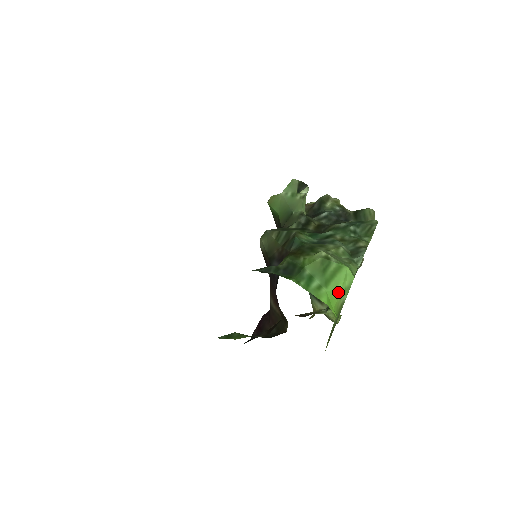
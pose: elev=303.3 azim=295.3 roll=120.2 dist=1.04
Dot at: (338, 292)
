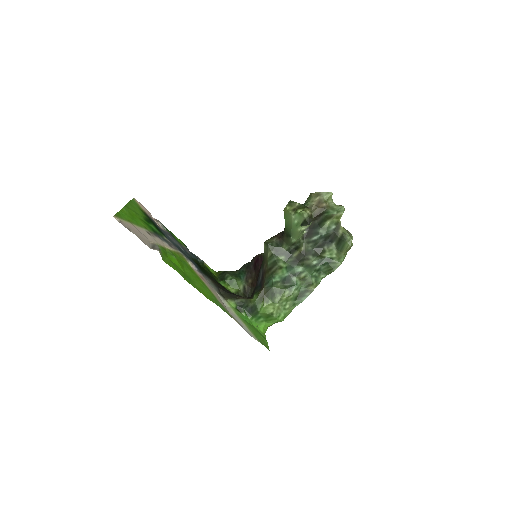
Dot at: (271, 324)
